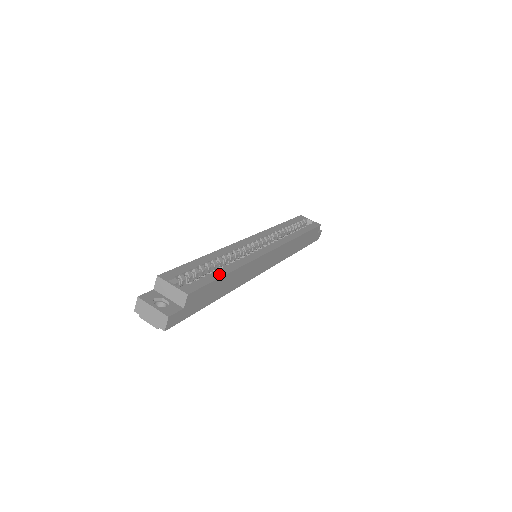
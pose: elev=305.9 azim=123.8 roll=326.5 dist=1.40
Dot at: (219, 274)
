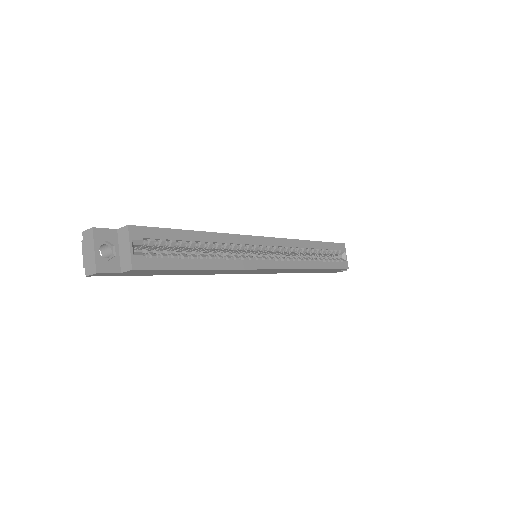
Dot at: (189, 265)
